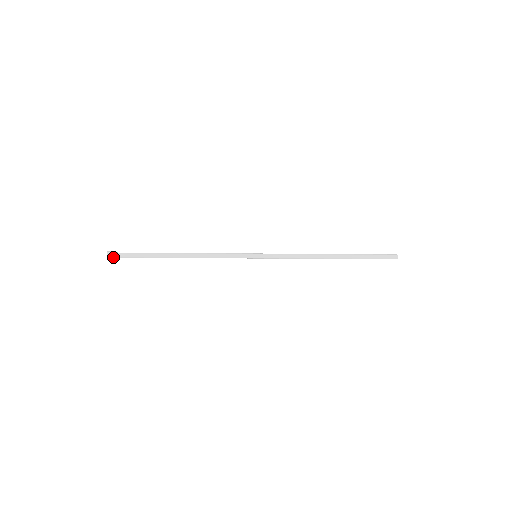
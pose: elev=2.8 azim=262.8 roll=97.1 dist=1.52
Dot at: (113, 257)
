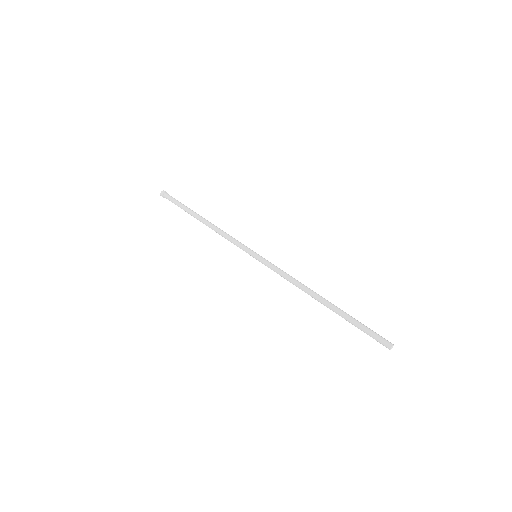
Dot at: (165, 197)
